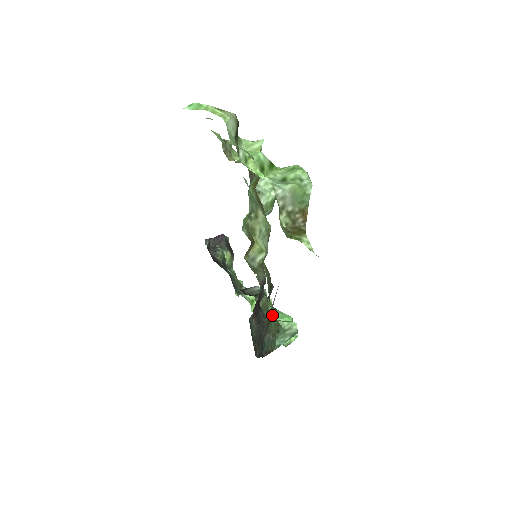
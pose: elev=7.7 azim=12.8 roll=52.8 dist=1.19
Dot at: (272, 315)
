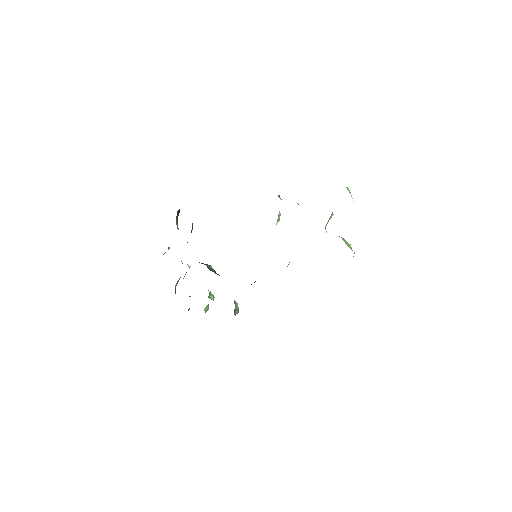
Dot at: occluded
